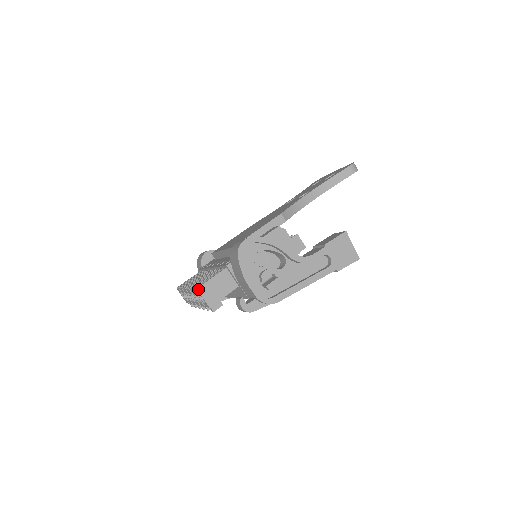
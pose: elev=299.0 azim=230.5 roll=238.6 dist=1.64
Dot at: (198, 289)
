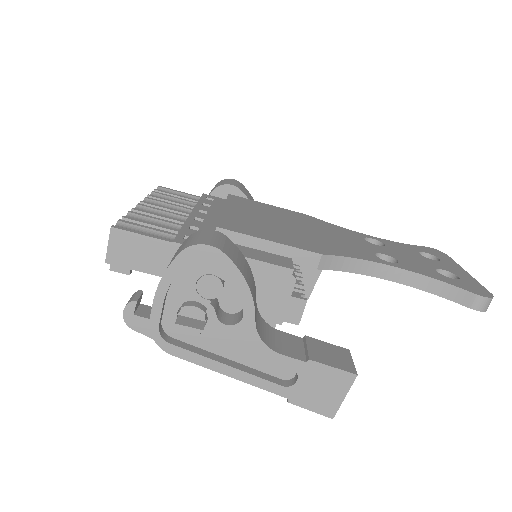
Dot at: (112, 229)
